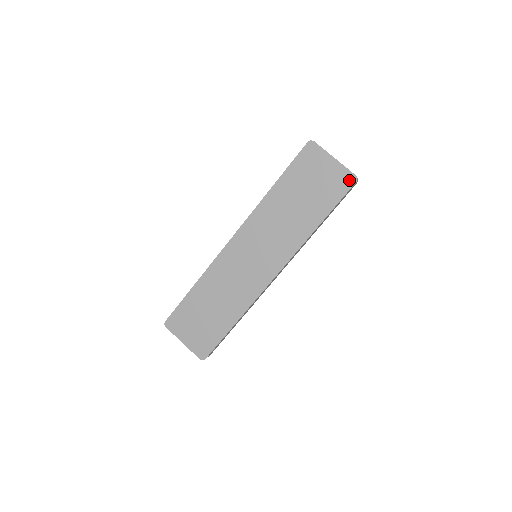
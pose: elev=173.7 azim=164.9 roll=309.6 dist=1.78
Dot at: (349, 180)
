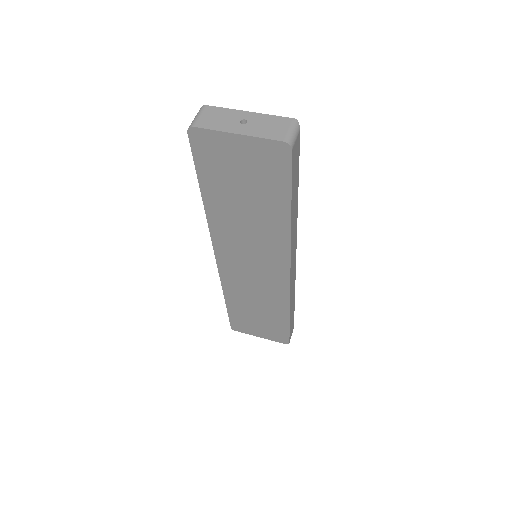
Dot at: (280, 152)
